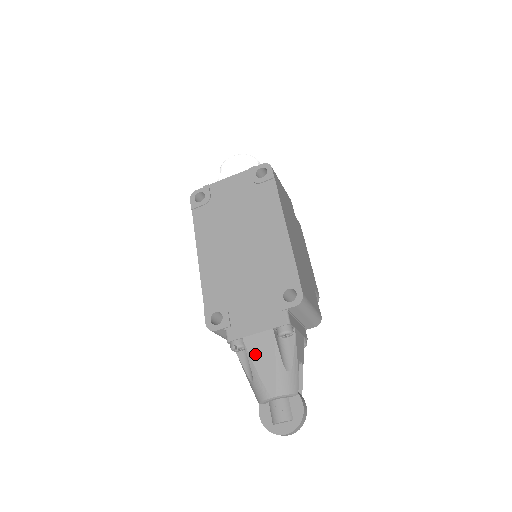
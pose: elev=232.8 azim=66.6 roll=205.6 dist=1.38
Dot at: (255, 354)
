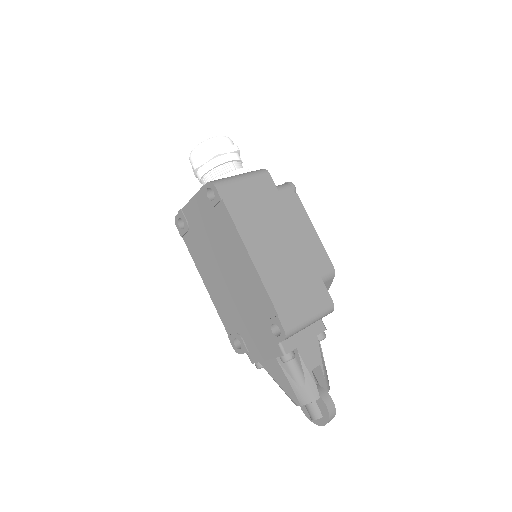
Dot at: (273, 375)
